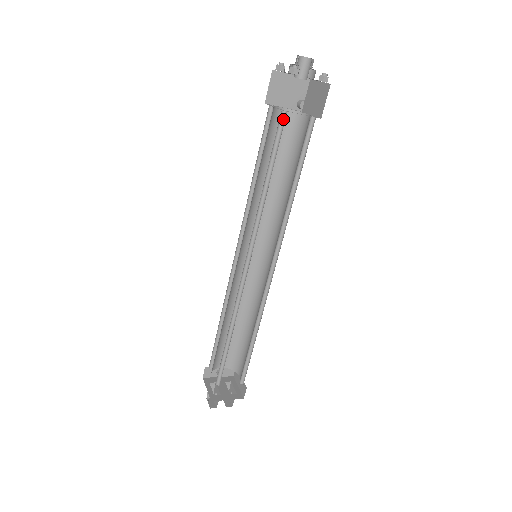
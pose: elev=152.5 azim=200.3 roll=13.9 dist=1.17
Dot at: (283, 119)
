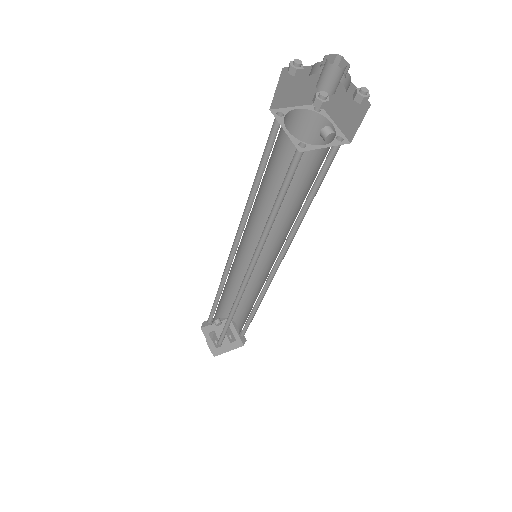
Dot at: (299, 152)
